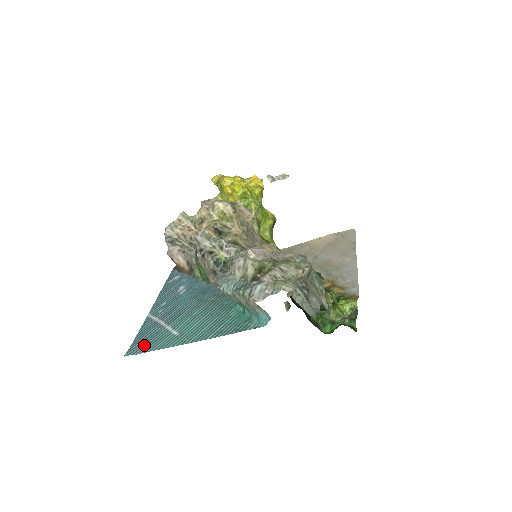
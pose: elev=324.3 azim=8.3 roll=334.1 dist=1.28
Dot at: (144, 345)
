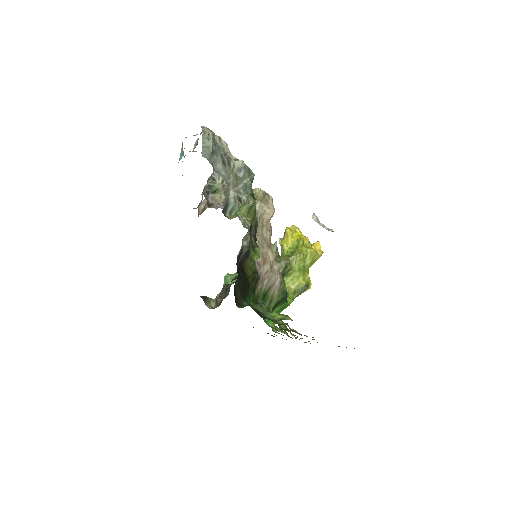
Dot at: occluded
